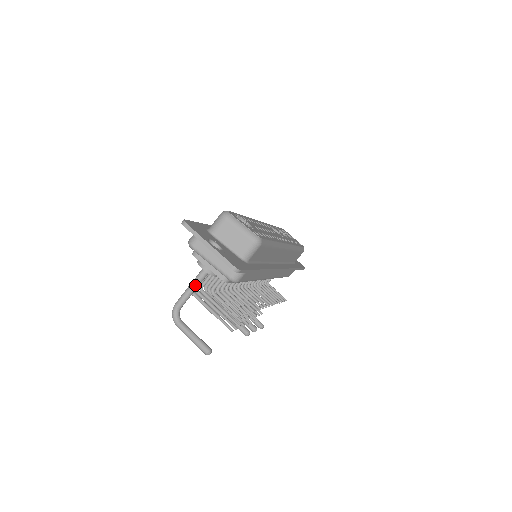
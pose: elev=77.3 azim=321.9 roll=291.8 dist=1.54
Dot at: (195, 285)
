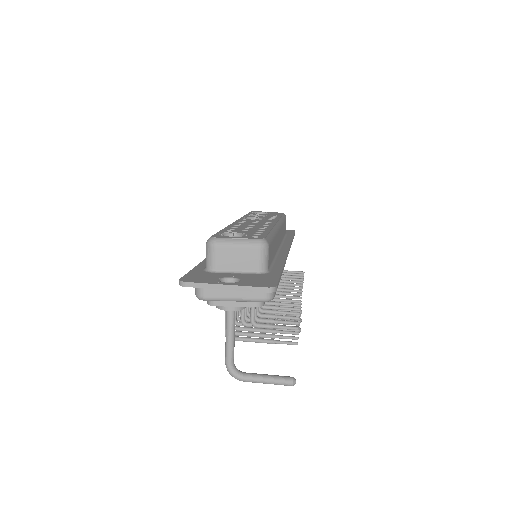
Dot at: (231, 331)
